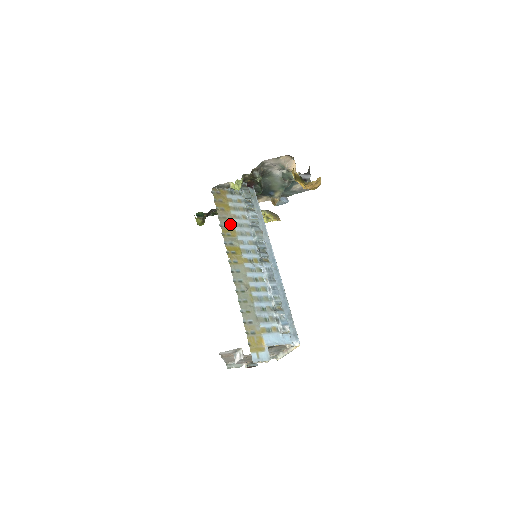
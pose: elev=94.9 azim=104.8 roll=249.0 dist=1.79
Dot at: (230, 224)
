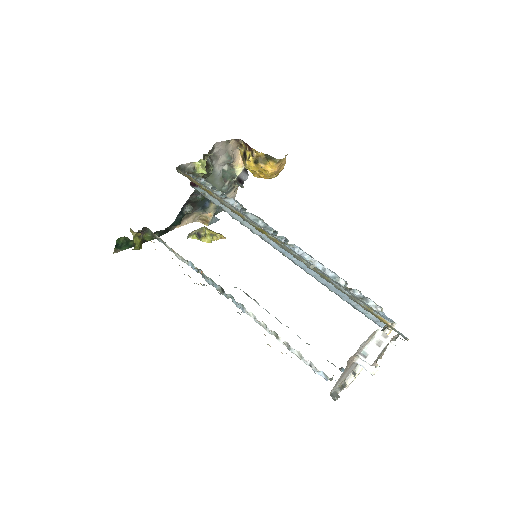
Dot at: occluded
